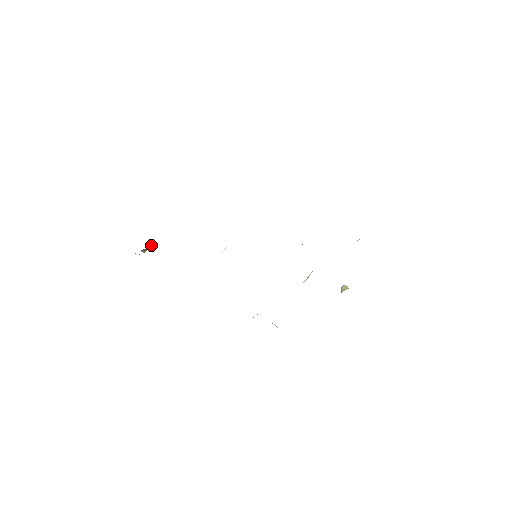
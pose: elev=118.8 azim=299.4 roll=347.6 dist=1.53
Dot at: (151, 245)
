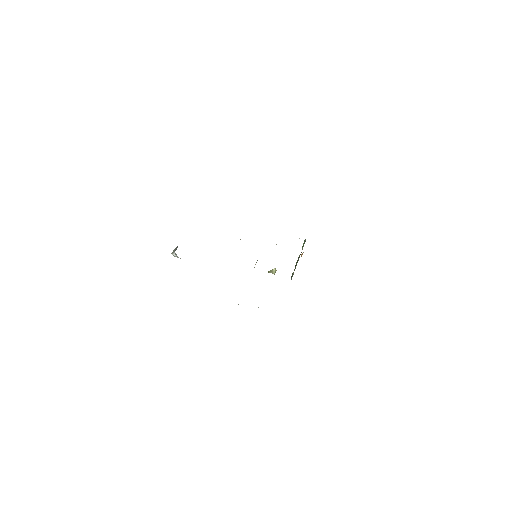
Dot at: occluded
